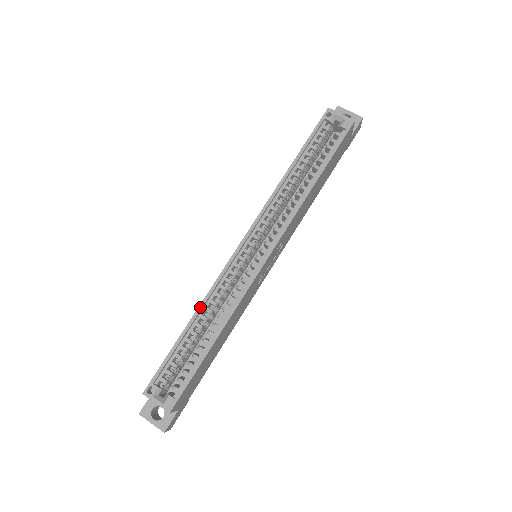
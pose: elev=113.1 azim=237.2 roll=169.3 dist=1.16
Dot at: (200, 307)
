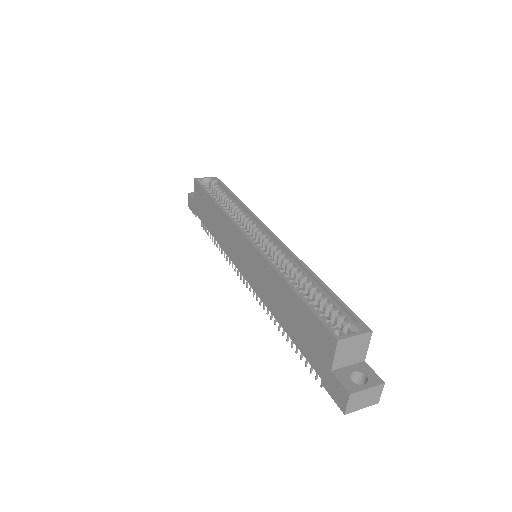
Dot at: (279, 273)
